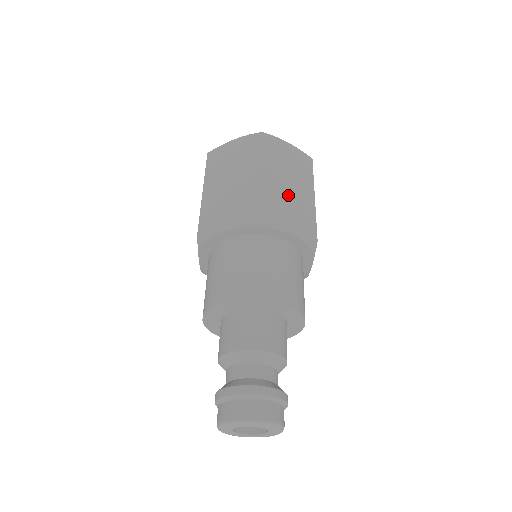
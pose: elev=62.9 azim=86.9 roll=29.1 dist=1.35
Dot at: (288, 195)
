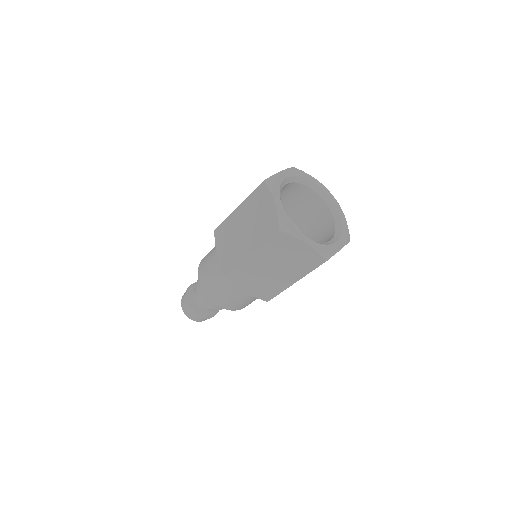
Dot at: occluded
